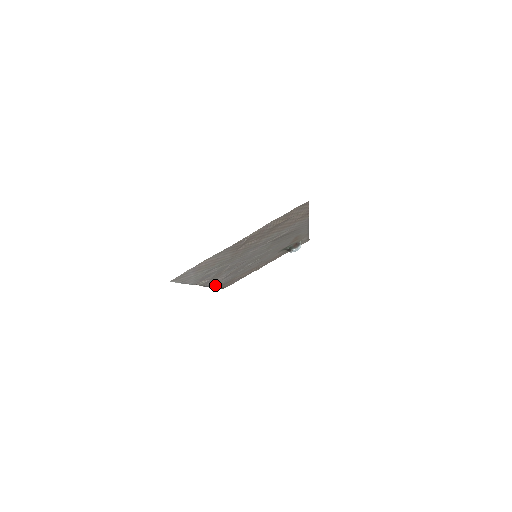
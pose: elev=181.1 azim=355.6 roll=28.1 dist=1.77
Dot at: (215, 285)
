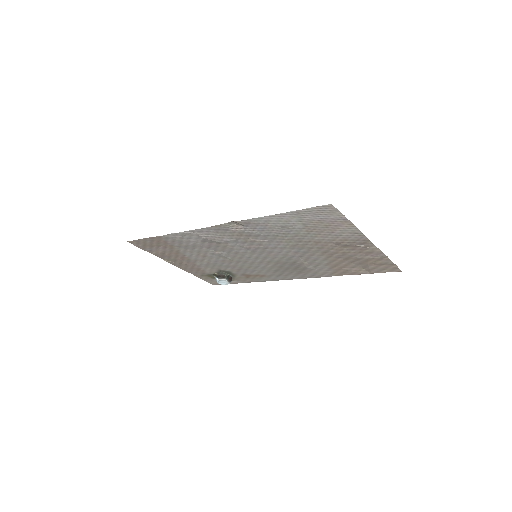
Dot at: (179, 234)
